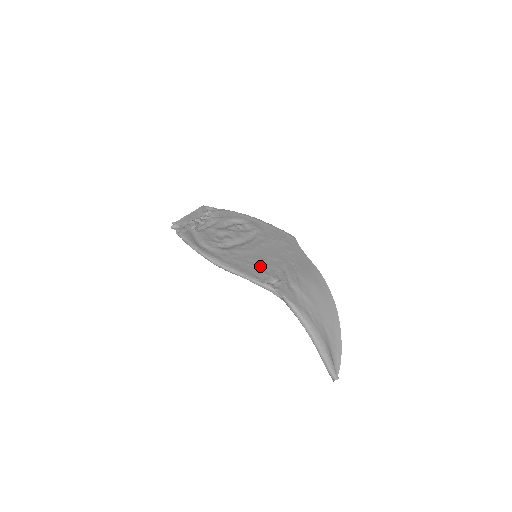
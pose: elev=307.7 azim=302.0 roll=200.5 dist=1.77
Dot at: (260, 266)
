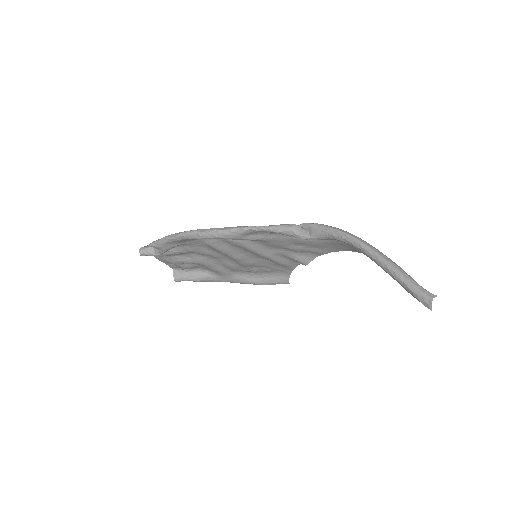
Dot at: occluded
